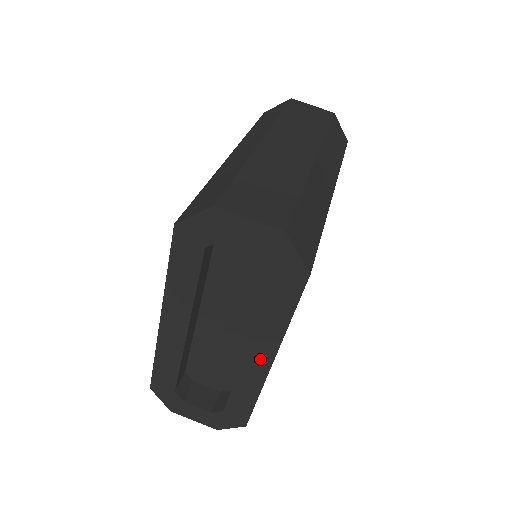
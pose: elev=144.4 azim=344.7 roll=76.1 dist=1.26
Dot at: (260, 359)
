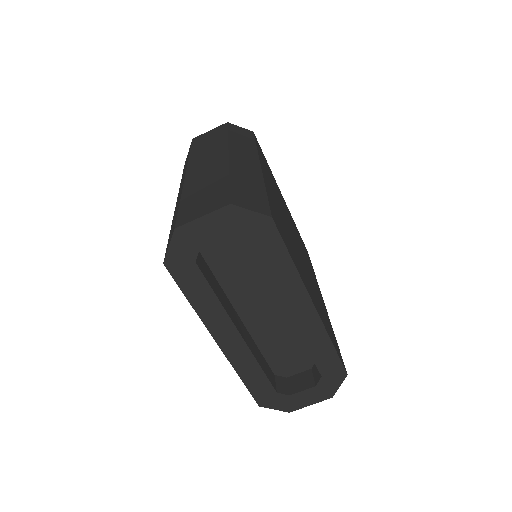
Dot at: (304, 311)
